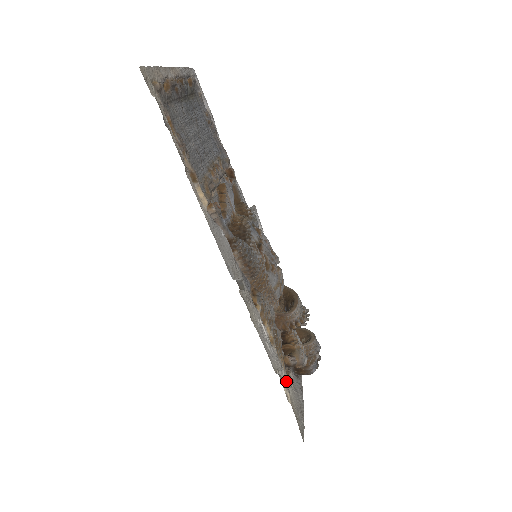
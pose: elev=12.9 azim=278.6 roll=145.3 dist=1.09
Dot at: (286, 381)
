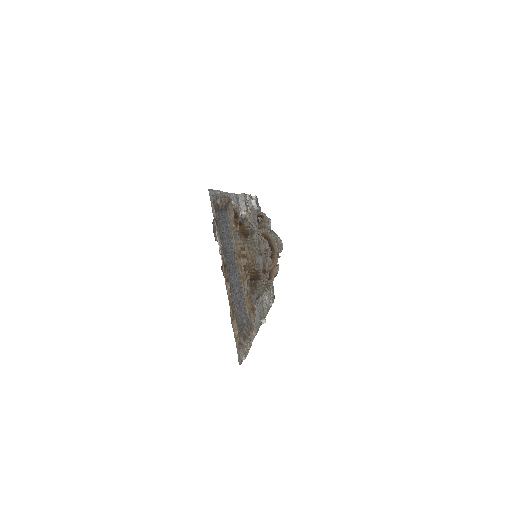
Dot at: (270, 292)
